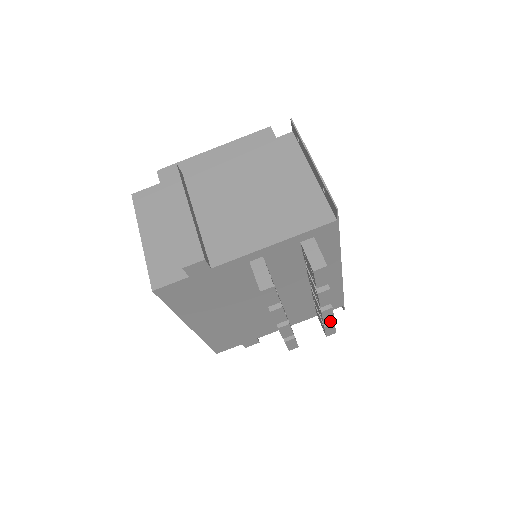
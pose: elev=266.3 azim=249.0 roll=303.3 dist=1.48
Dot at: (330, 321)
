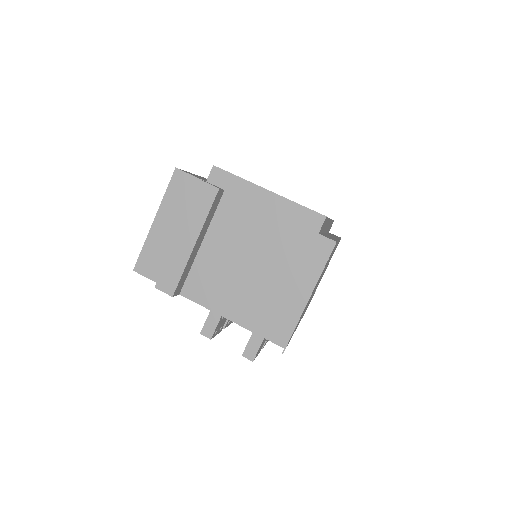
Dot at: occluded
